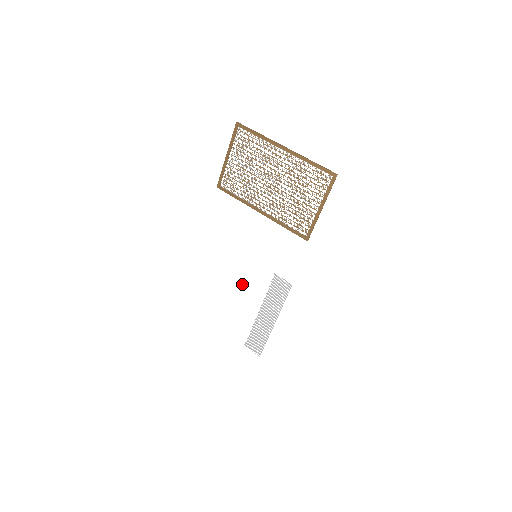
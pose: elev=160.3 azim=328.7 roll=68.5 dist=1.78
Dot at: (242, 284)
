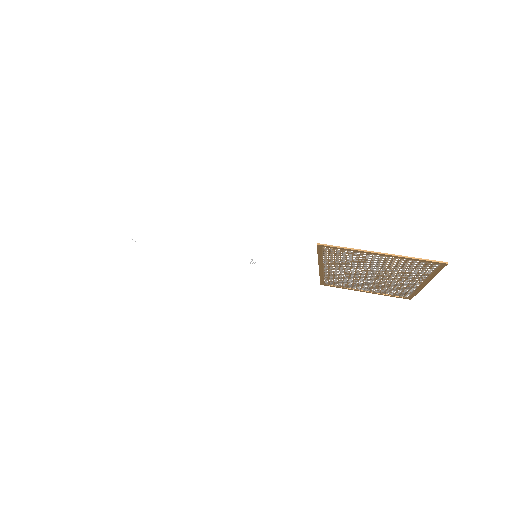
Dot at: (202, 244)
